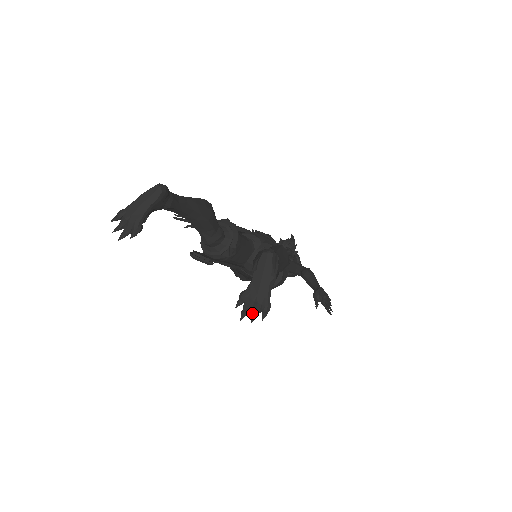
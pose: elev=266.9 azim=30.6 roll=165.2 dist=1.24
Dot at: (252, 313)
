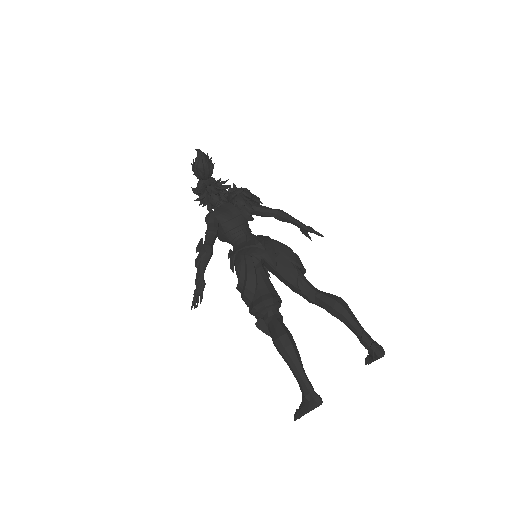
Dot at: occluded
